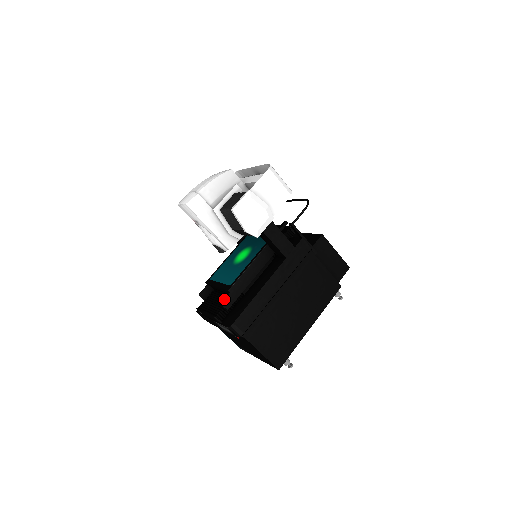
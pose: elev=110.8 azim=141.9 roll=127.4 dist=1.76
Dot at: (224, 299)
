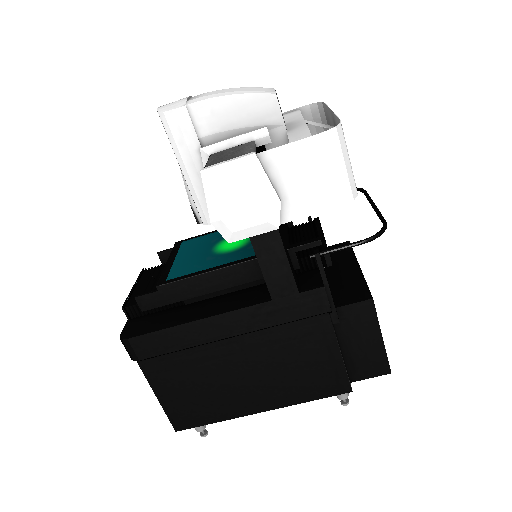
Dot at: (143, 294)
